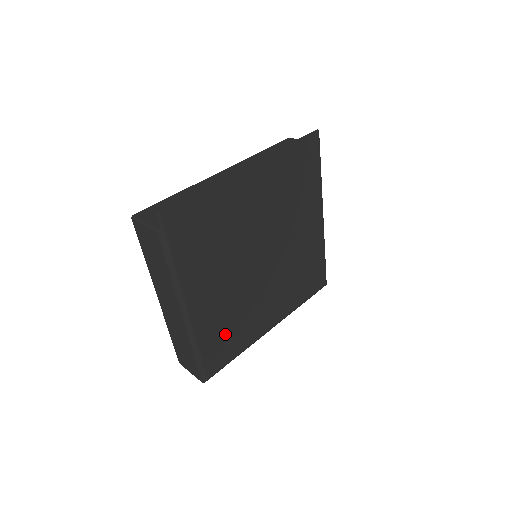
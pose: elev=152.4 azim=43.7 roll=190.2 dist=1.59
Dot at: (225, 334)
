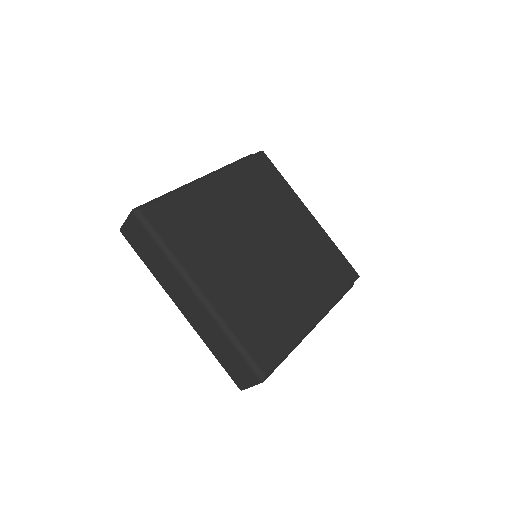
Dot at: (190, 222)
